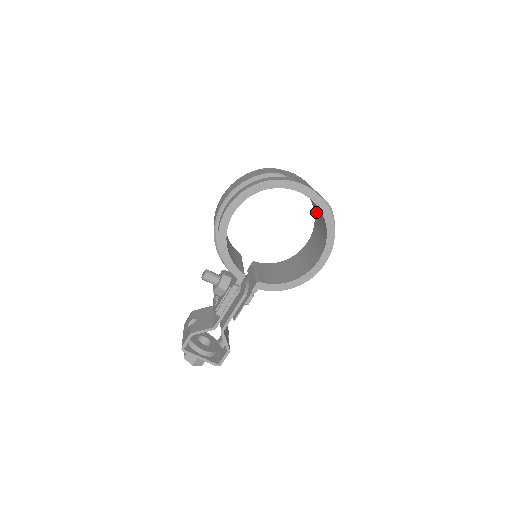
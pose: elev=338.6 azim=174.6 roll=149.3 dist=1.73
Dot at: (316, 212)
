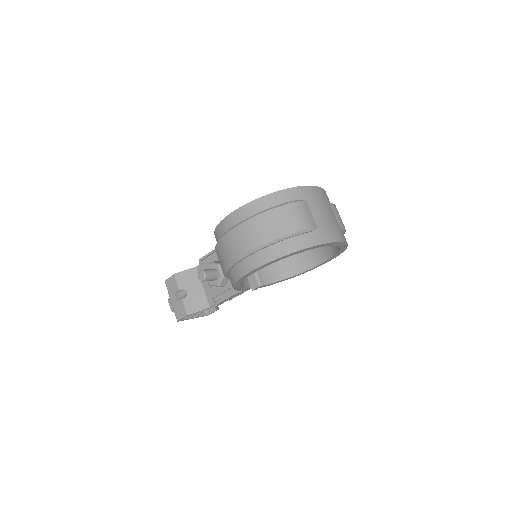
Dot at: occluded
